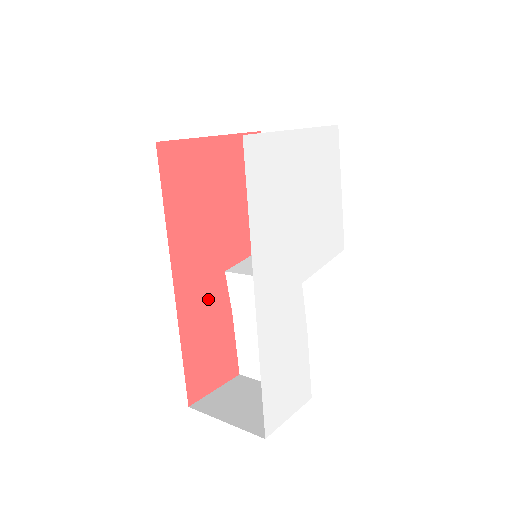
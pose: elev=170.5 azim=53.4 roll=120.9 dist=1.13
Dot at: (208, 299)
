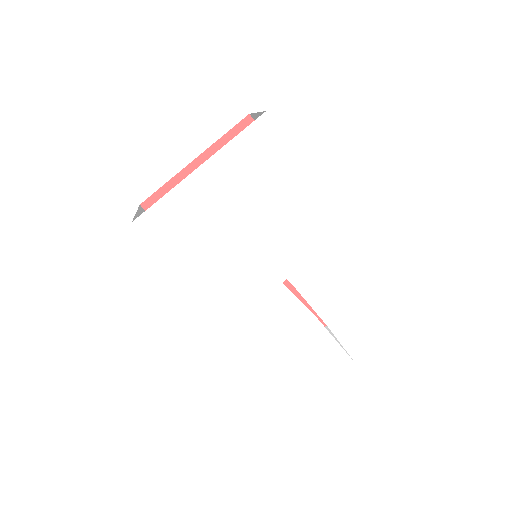
Dot at: occluded
